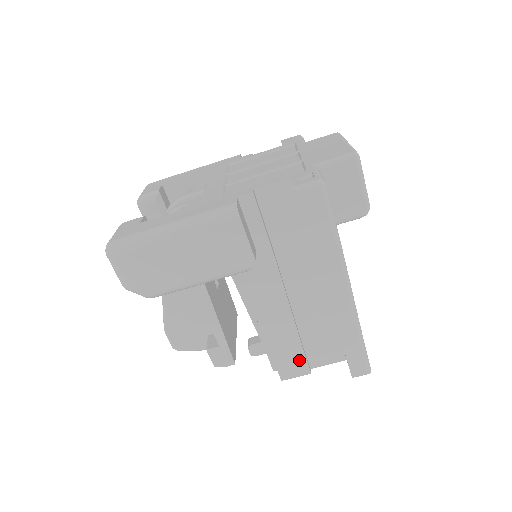
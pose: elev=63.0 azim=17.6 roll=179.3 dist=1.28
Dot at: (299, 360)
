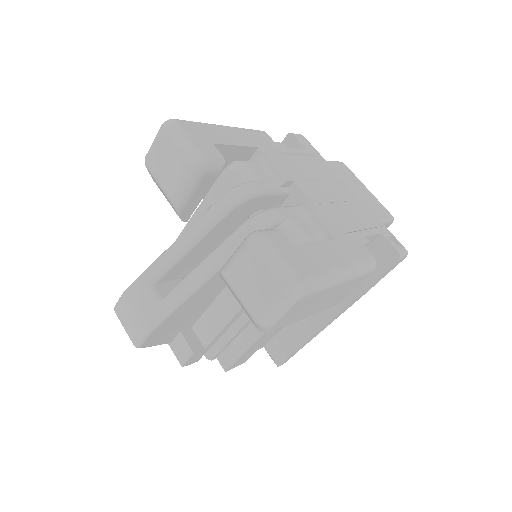
Dot at: (250, 355)
